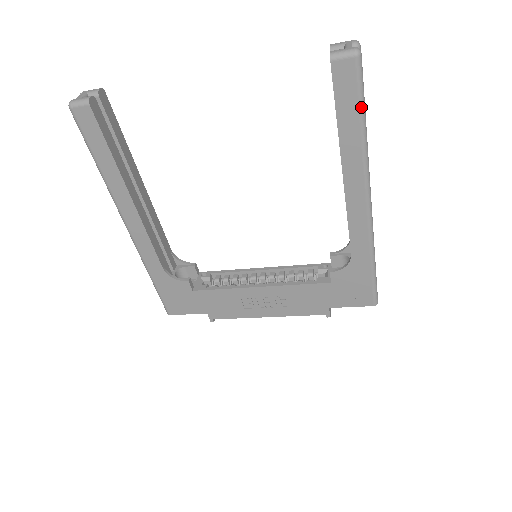
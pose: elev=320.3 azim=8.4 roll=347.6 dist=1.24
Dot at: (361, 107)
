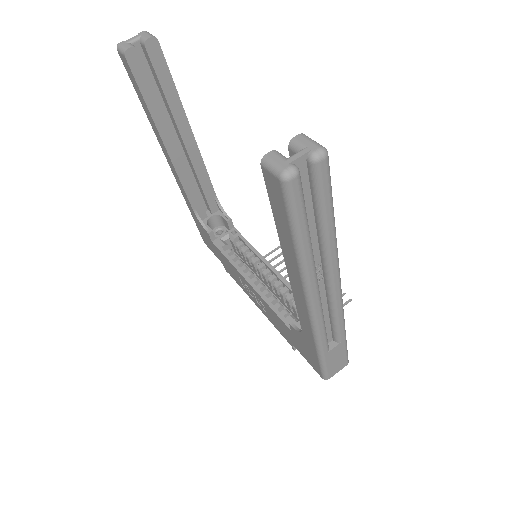
Dot at: (292, 229)
